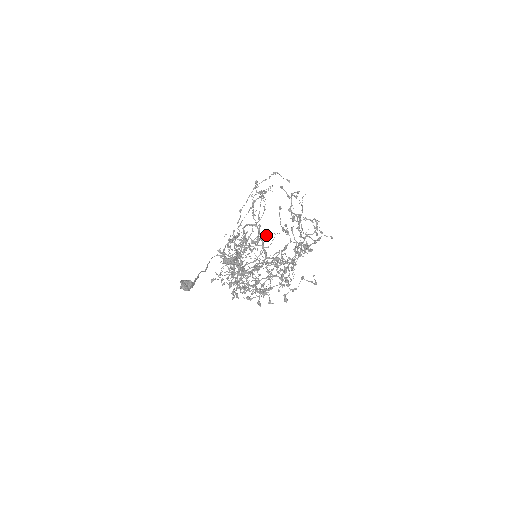
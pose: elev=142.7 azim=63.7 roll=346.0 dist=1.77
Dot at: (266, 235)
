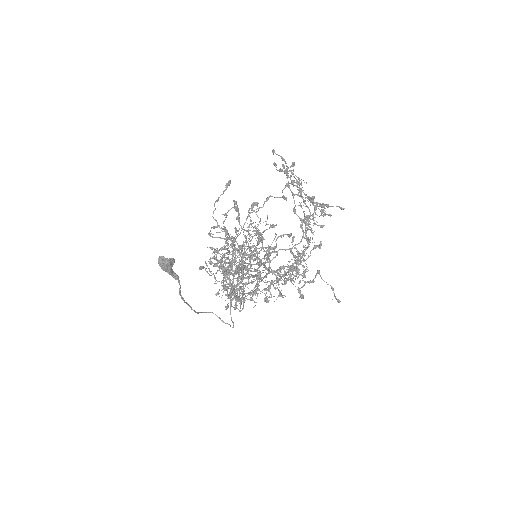
Dot at: occluded
